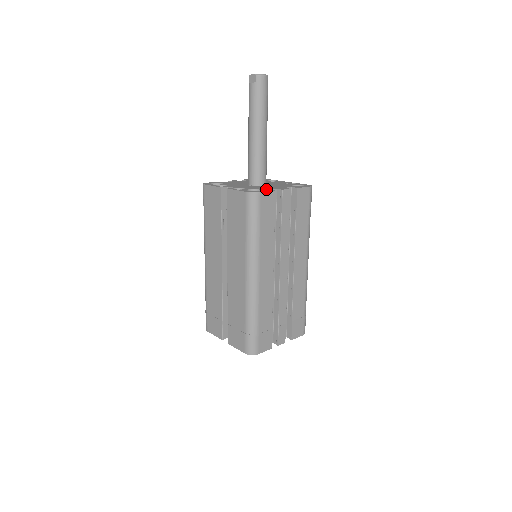
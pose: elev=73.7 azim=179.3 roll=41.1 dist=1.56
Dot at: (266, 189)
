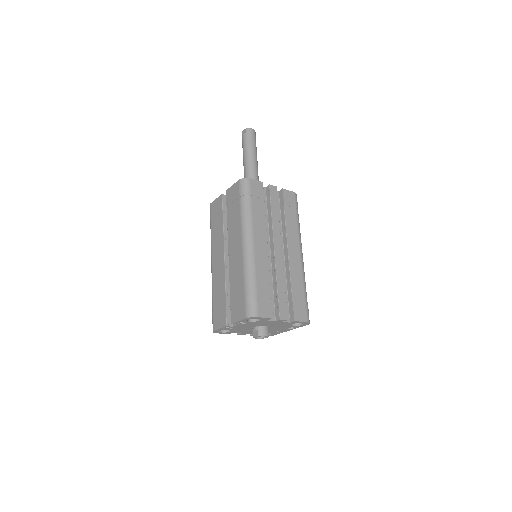
Dot at: occluded
